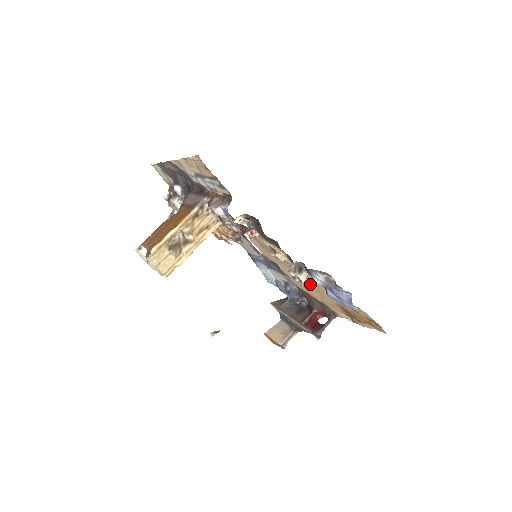
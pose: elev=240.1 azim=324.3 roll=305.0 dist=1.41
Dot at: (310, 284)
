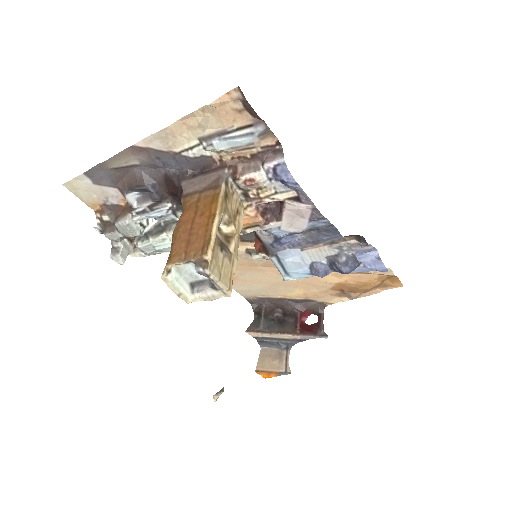
Dot at: occluded
